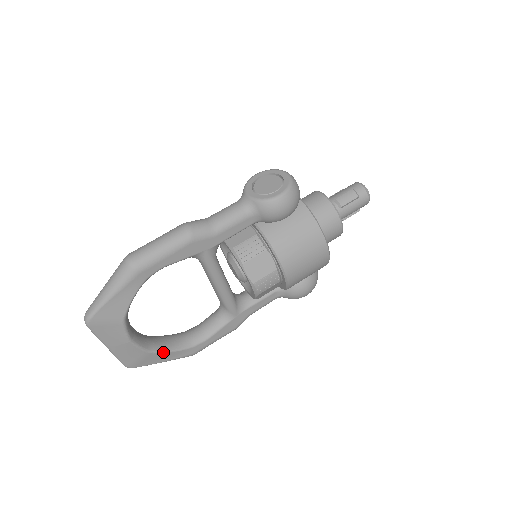
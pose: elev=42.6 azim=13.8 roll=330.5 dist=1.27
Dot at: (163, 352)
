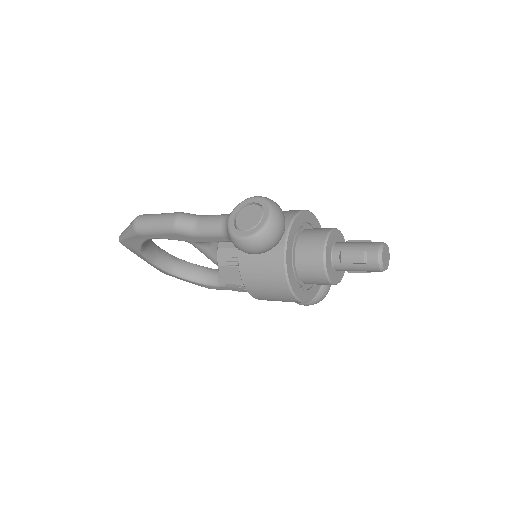
Dot at: (182, 278)
